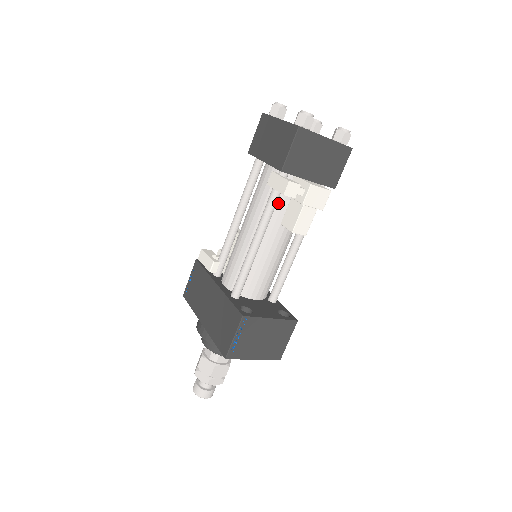
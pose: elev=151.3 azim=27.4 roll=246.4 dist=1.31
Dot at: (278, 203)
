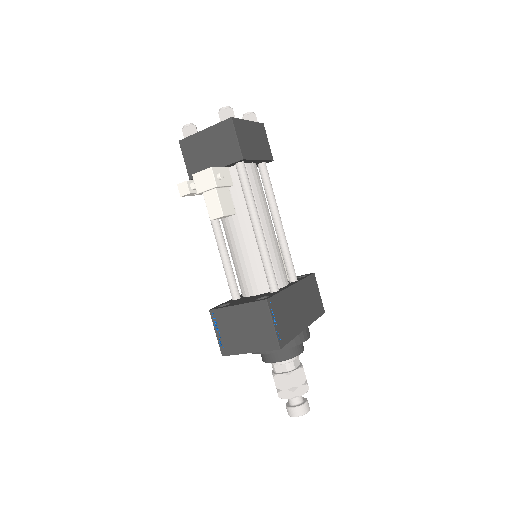
Dot at: occluded
